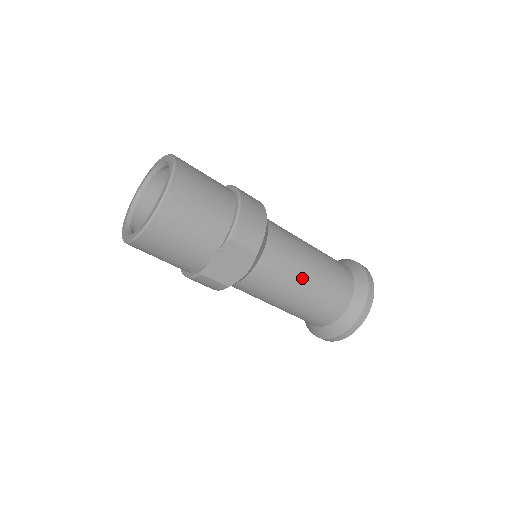
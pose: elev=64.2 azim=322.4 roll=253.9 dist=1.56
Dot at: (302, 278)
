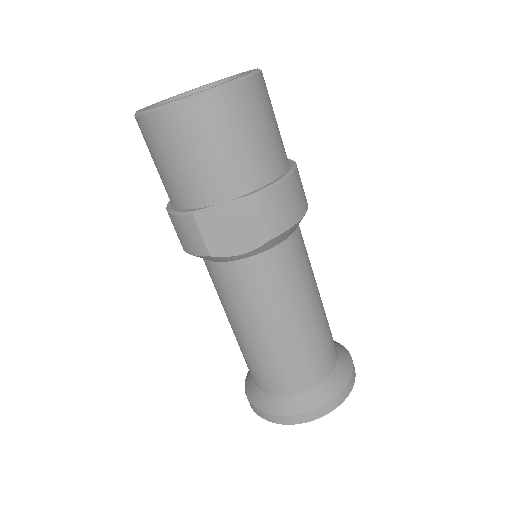
Dot at: (292, 313)
